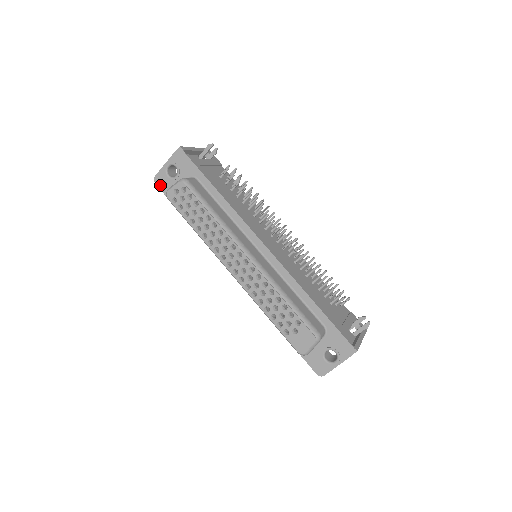
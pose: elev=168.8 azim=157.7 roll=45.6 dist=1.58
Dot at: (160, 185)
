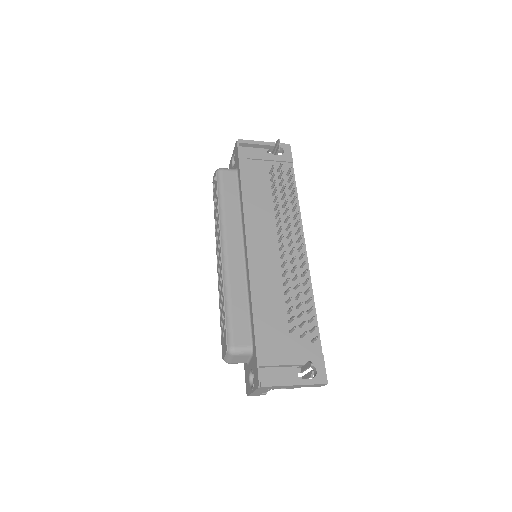
Dot at: occluded
